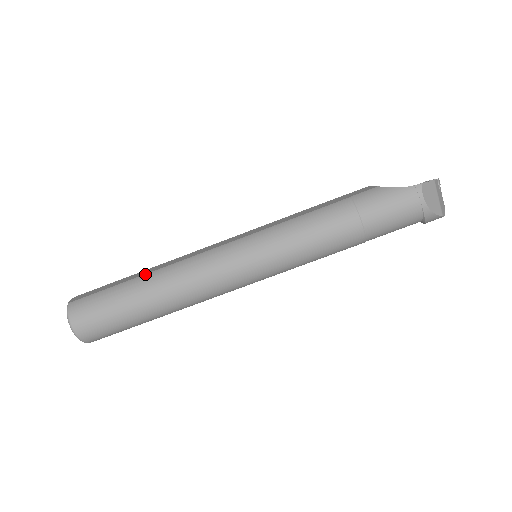
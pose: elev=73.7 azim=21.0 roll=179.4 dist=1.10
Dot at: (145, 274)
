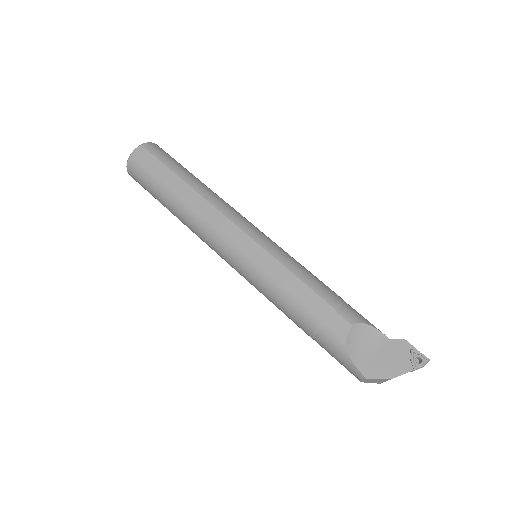
Dot at: (177, 196)
